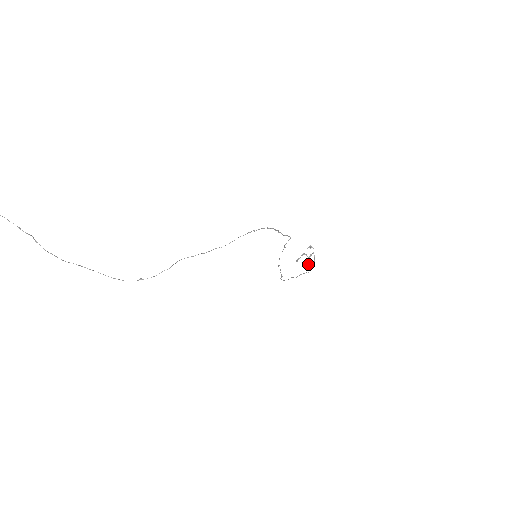
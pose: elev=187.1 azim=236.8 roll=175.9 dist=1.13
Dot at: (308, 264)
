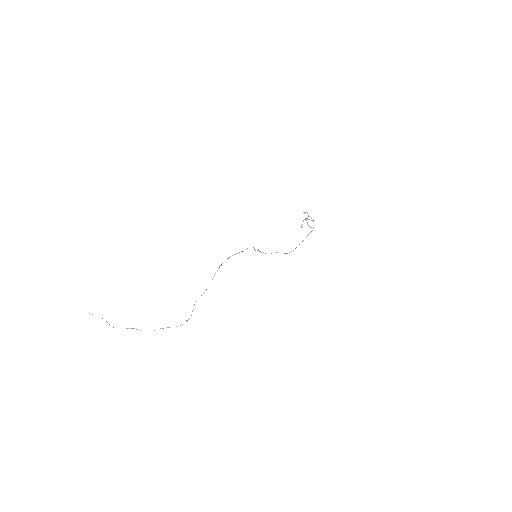
Dot at: occluded
